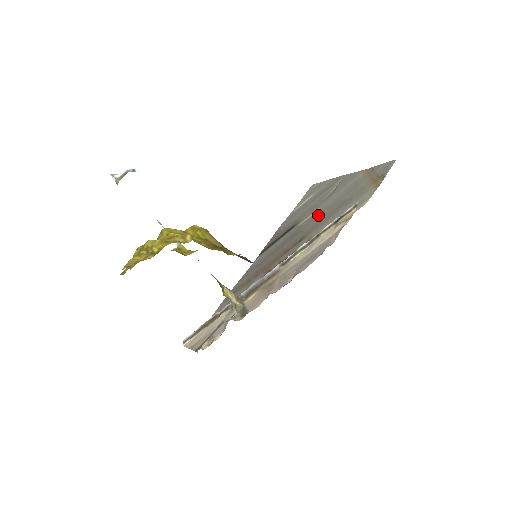
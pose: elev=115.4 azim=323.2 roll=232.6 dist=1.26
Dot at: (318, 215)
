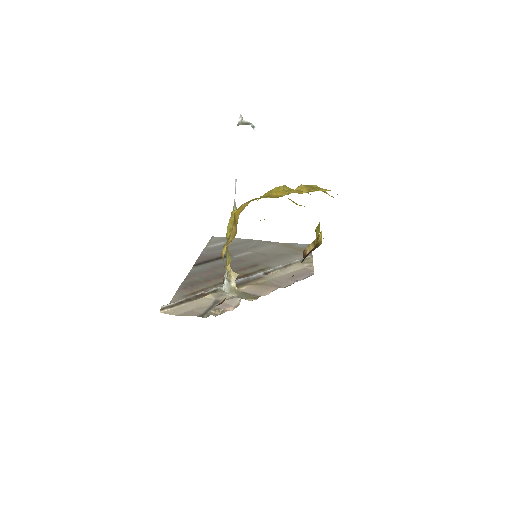
Dot at: (256, 255)
